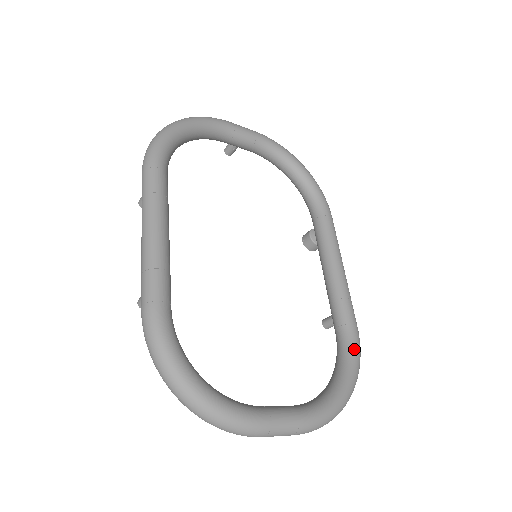
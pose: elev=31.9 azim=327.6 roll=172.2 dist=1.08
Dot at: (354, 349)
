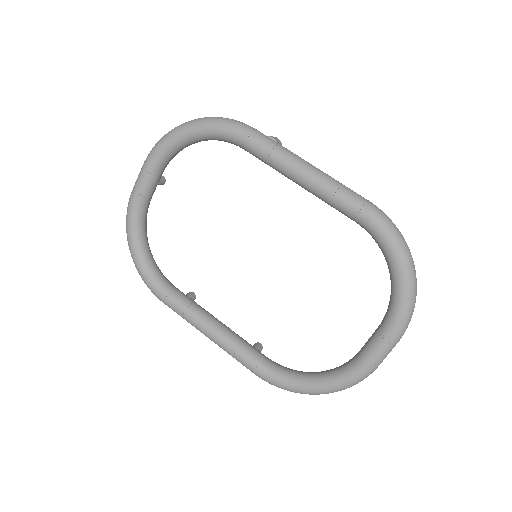
Dot at: (379, 234)
